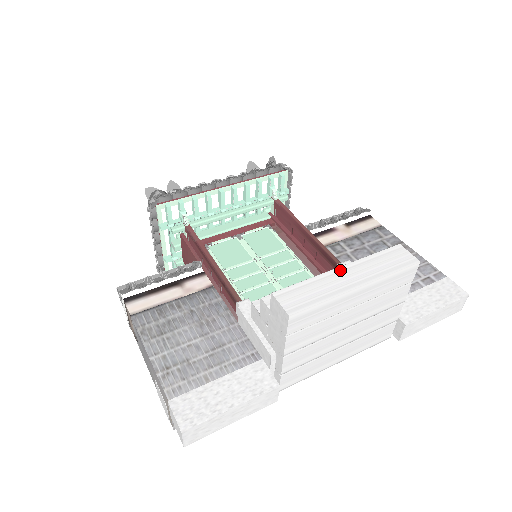
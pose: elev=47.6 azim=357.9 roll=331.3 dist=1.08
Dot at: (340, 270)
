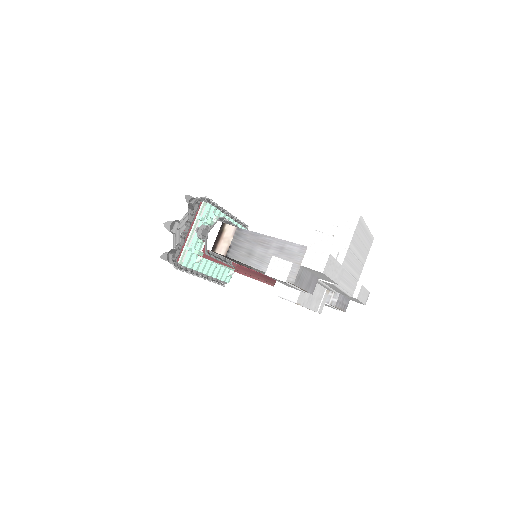
Dot at: occluded
